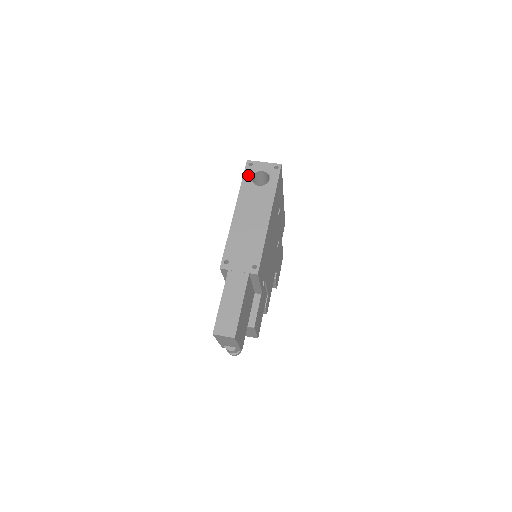
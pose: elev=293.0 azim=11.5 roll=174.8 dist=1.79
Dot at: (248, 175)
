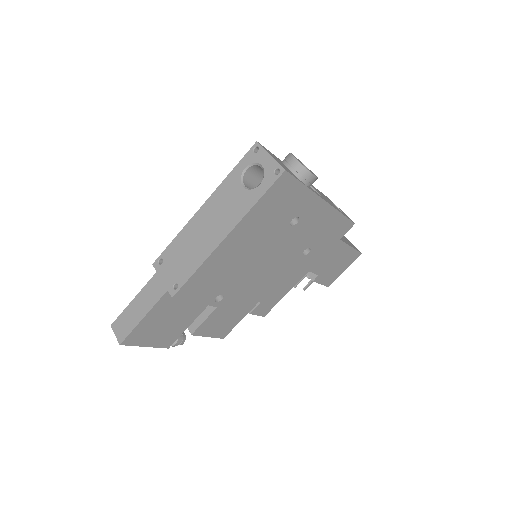
Dot at: (243, 164)
